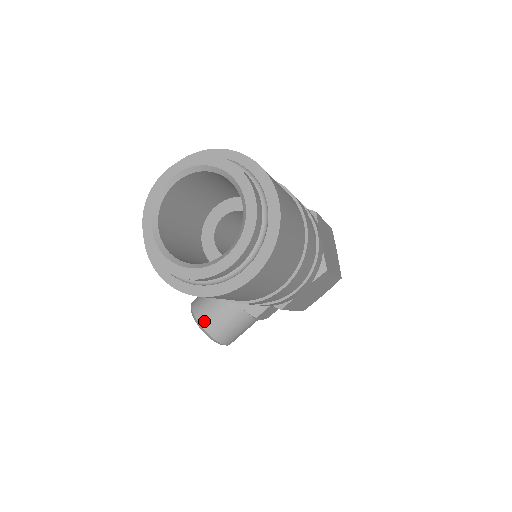
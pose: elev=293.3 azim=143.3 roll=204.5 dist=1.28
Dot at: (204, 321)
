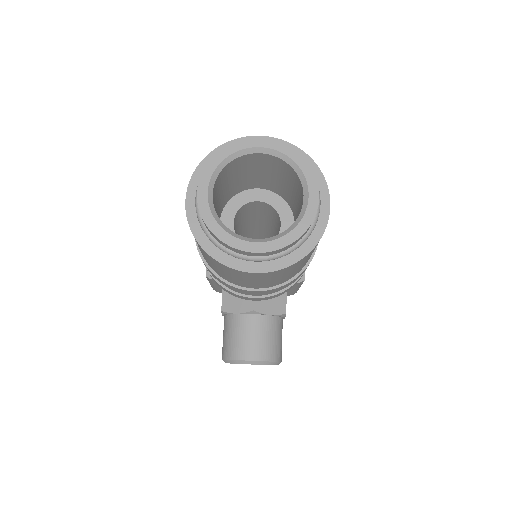
Dot at: (254, 355)
